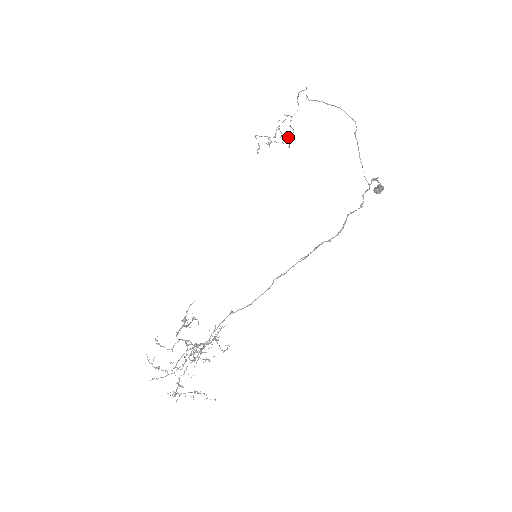
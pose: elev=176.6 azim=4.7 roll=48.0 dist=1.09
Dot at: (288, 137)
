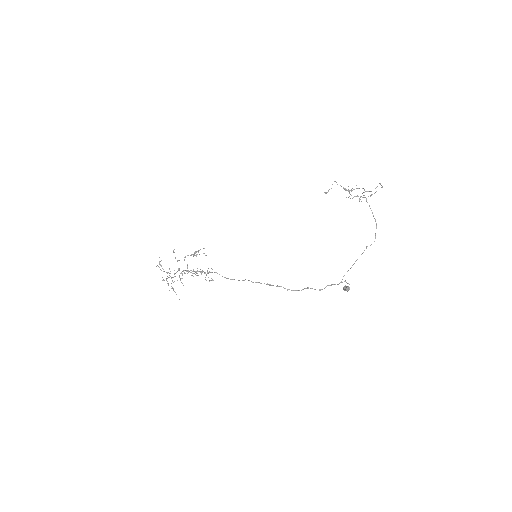
Dot at: (360, 196)
